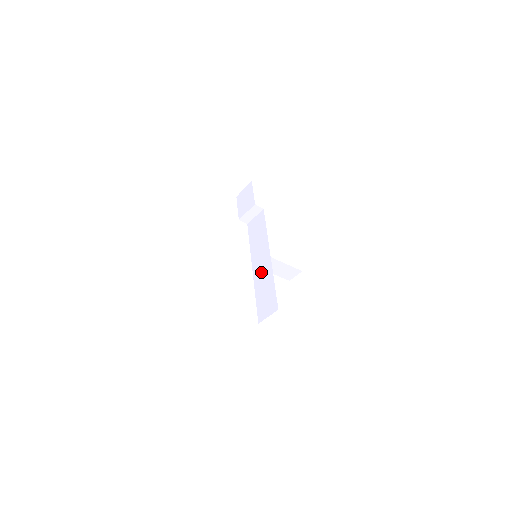
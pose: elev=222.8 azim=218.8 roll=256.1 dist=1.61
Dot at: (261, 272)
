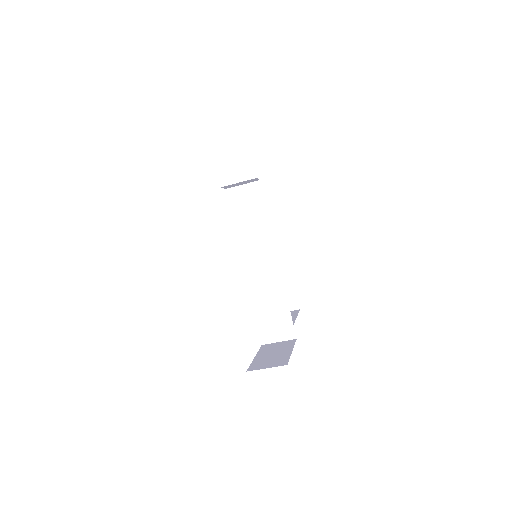
Dot at: (262, 278)
